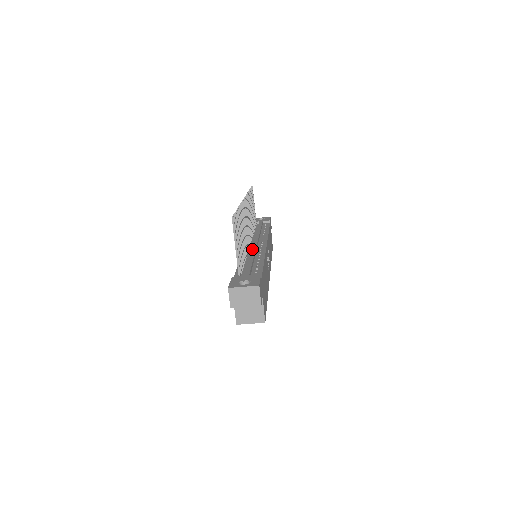
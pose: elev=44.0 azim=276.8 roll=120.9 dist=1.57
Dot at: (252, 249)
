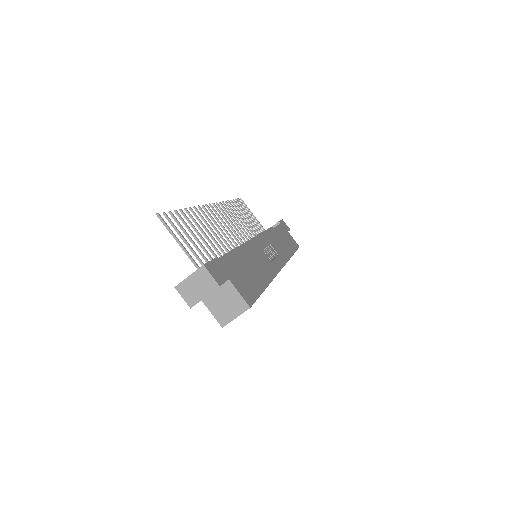
Dot at: occluded
